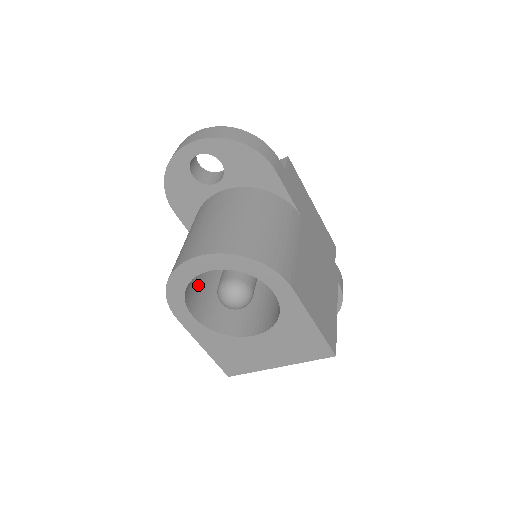
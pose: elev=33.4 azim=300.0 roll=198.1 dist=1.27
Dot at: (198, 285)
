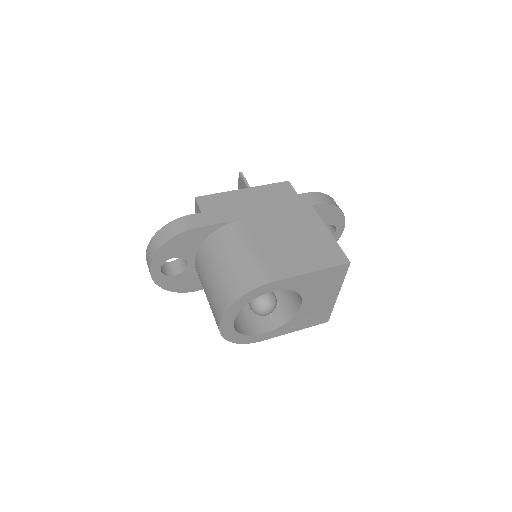
Dot at: (249, 313)
